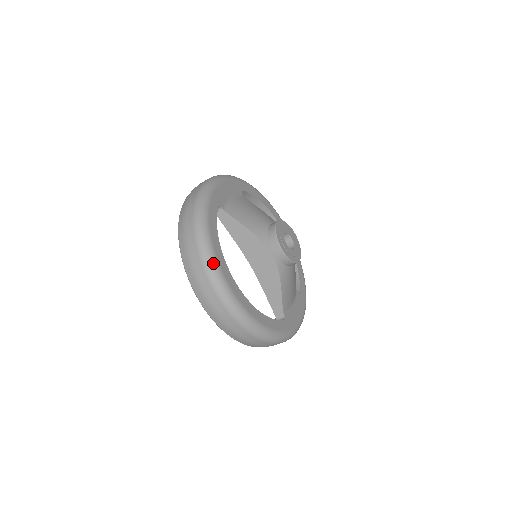
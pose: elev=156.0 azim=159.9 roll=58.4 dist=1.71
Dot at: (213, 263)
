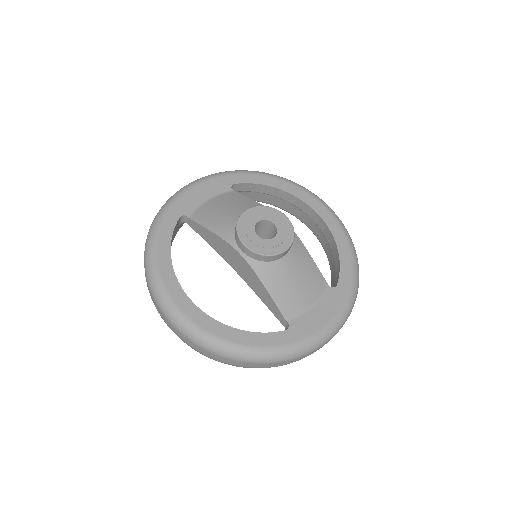
Dot at: (156, 284)
